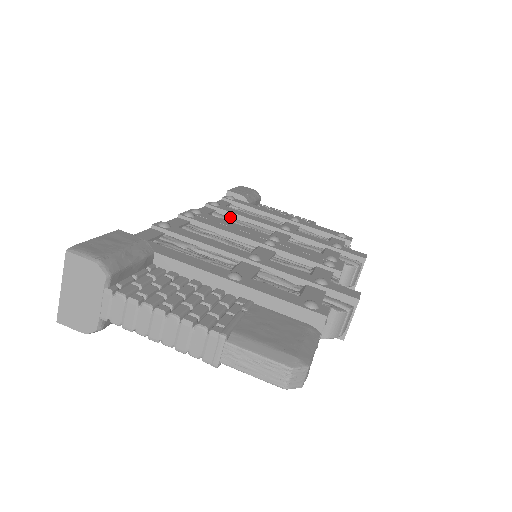
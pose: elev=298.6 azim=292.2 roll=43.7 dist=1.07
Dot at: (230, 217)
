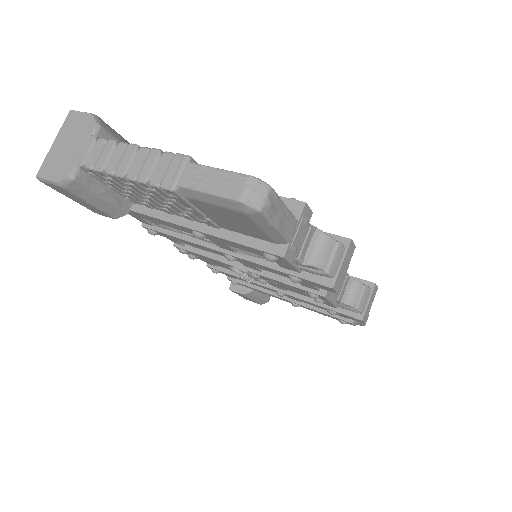
Dot at: occluded
